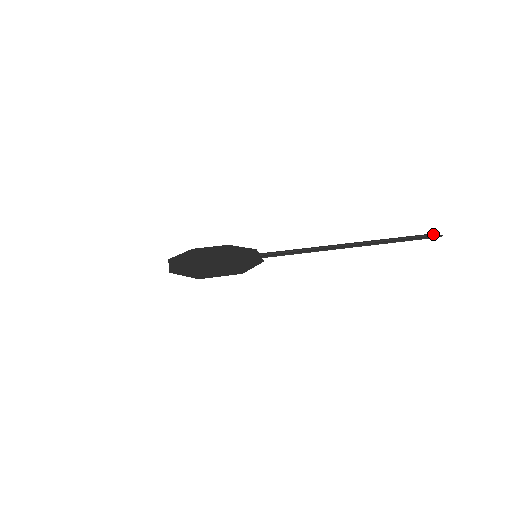
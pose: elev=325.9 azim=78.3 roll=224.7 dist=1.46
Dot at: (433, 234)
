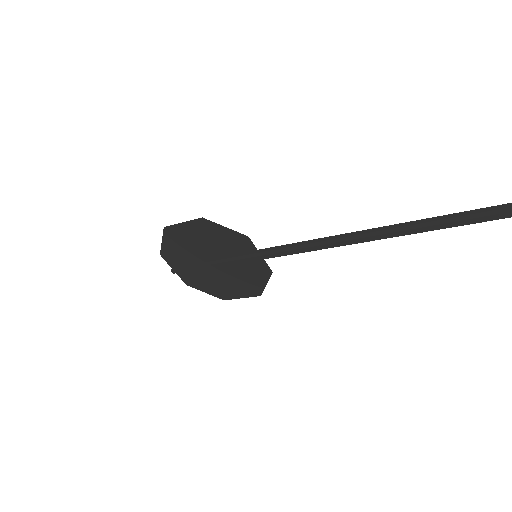
Dot at: out of frame
